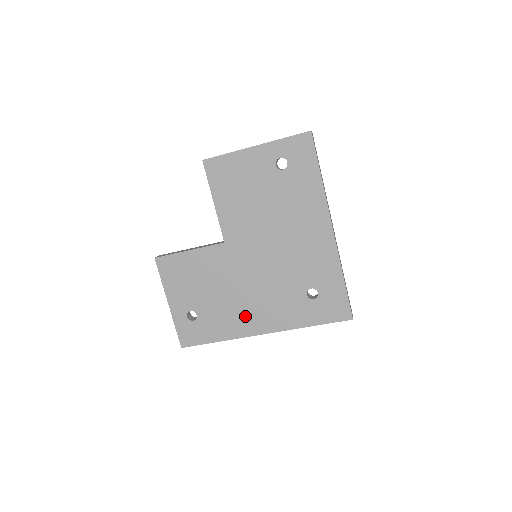
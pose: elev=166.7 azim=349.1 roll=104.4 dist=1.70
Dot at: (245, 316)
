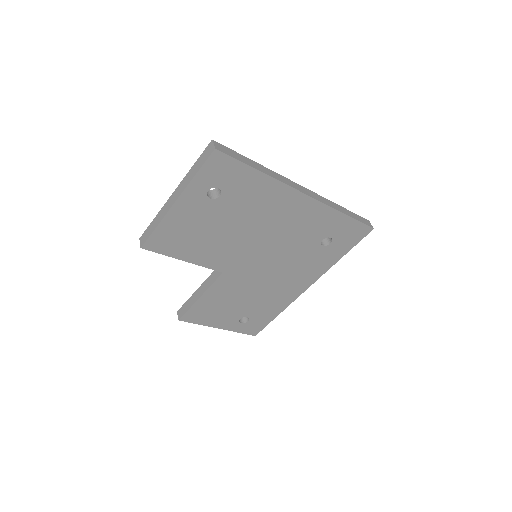
Dot at: (285, 291)
